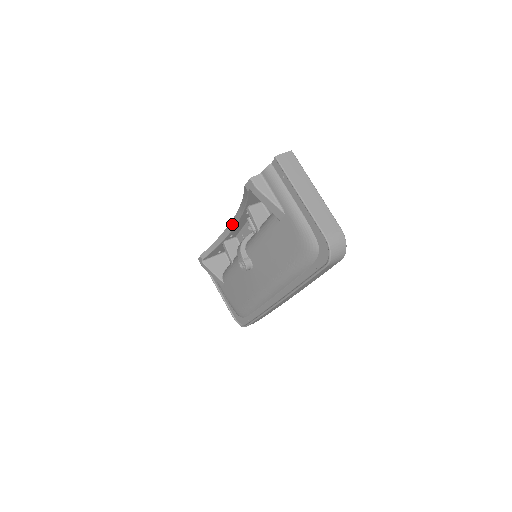
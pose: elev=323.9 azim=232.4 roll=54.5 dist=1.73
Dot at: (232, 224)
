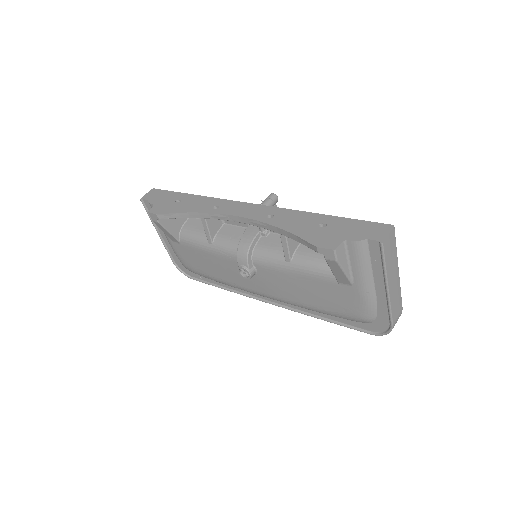
Dot at: (236, 219)
